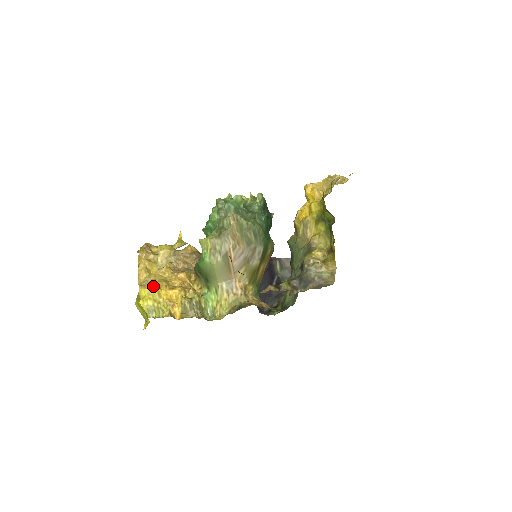
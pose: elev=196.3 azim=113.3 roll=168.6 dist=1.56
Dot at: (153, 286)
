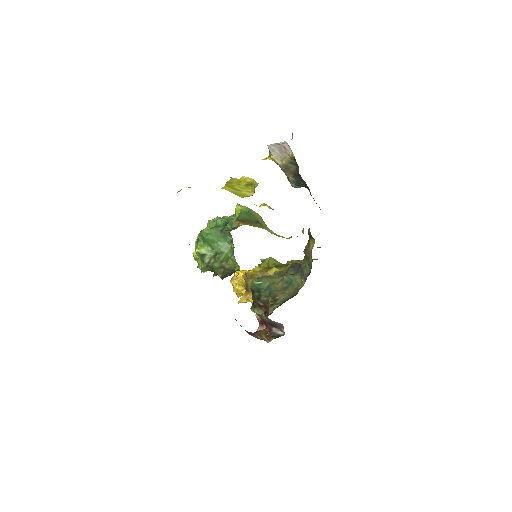
Dot at: occluded
